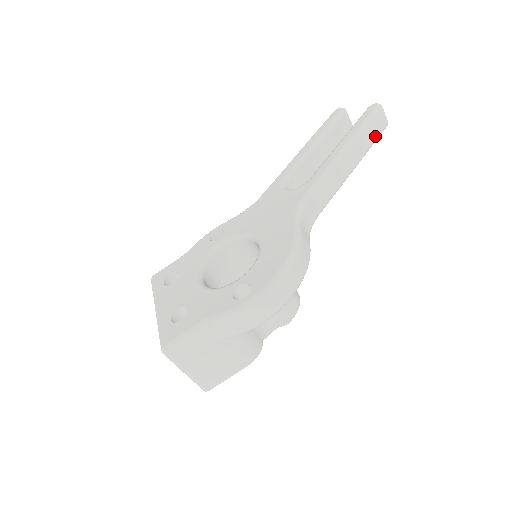
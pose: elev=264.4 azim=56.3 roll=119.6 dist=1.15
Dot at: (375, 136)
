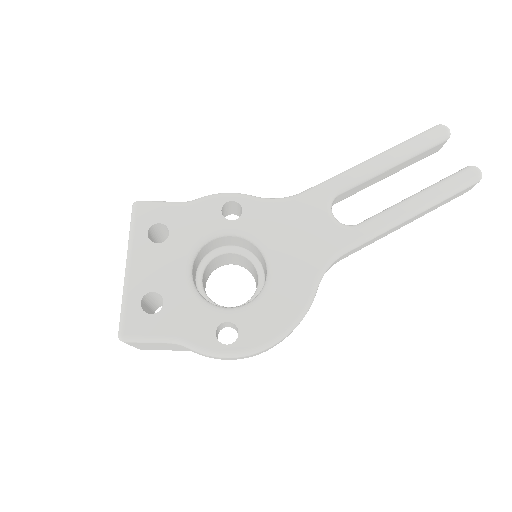
Dot at: (448, 201)
